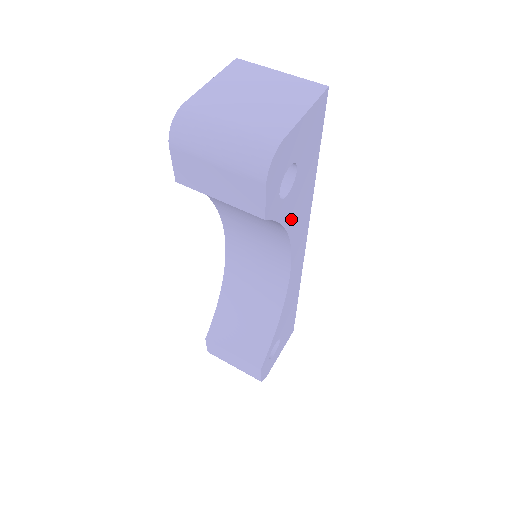
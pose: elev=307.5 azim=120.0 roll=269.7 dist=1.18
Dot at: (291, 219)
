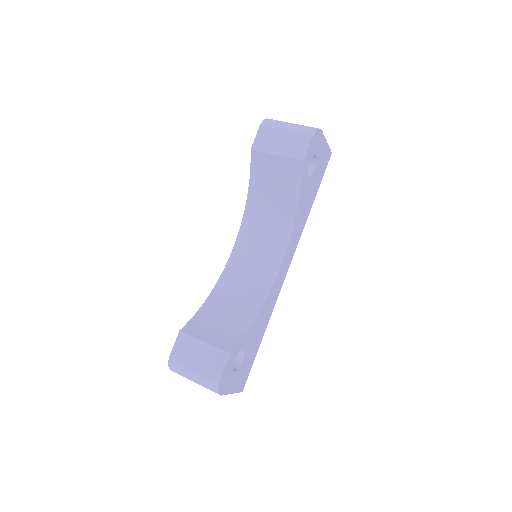
Dot at: (301, 205)
